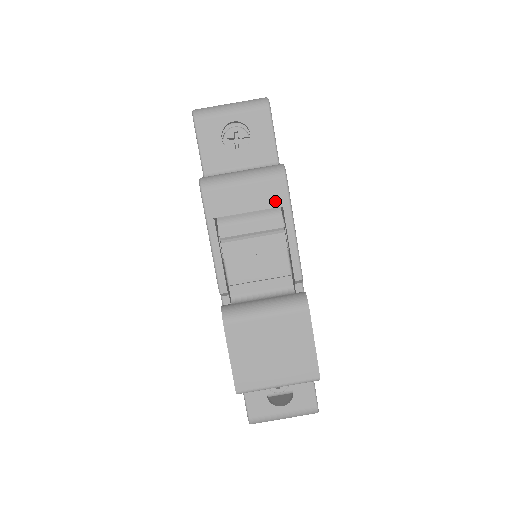
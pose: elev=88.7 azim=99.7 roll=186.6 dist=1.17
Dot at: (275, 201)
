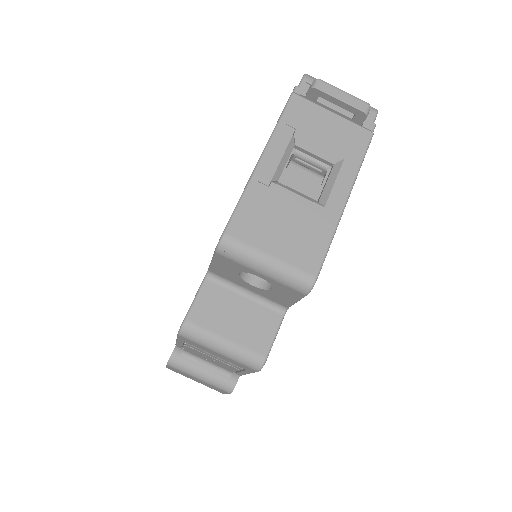
Dot at: (241, 367)
